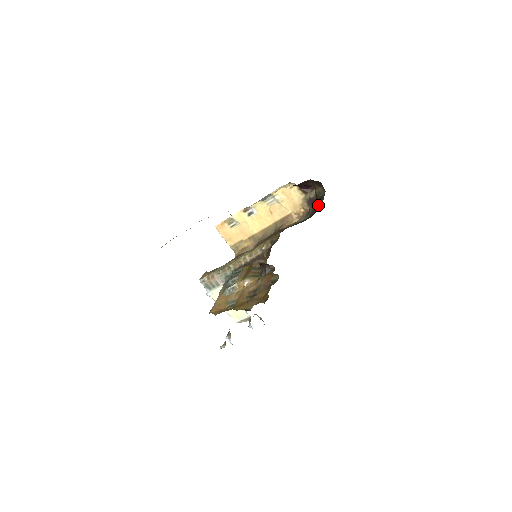
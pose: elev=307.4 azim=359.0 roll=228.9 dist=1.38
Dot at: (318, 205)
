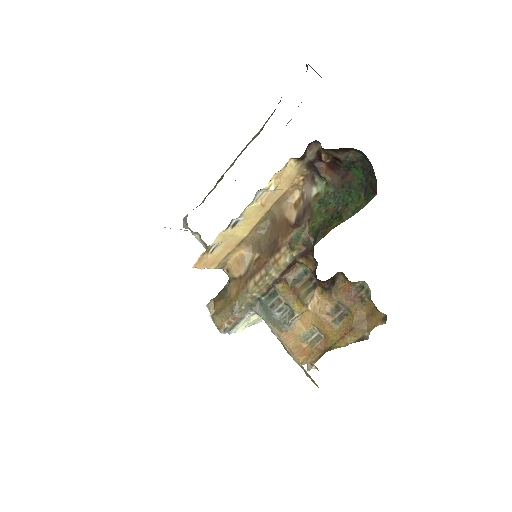
Dot at: (348, 172)
